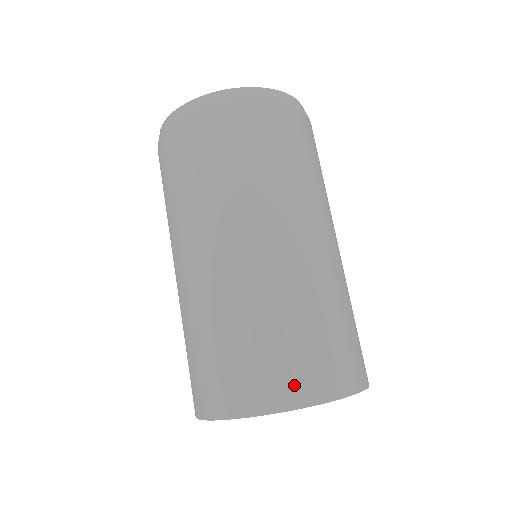
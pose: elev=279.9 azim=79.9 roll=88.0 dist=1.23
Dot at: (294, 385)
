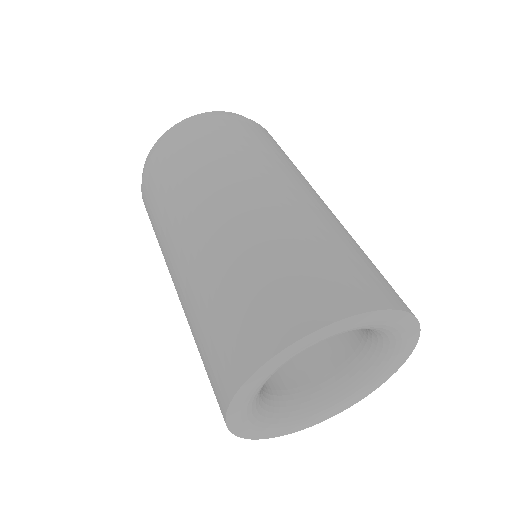
Dot at: (331, 297)
